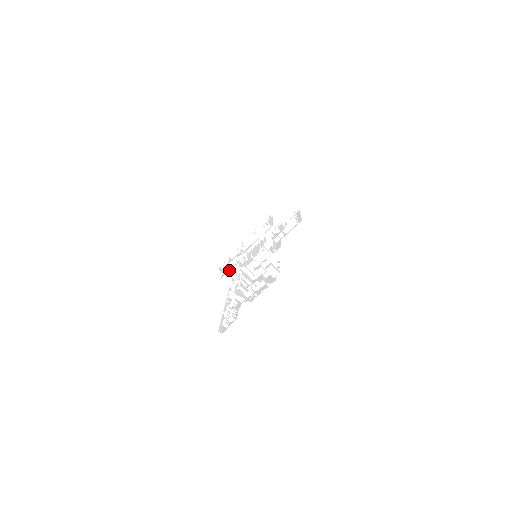
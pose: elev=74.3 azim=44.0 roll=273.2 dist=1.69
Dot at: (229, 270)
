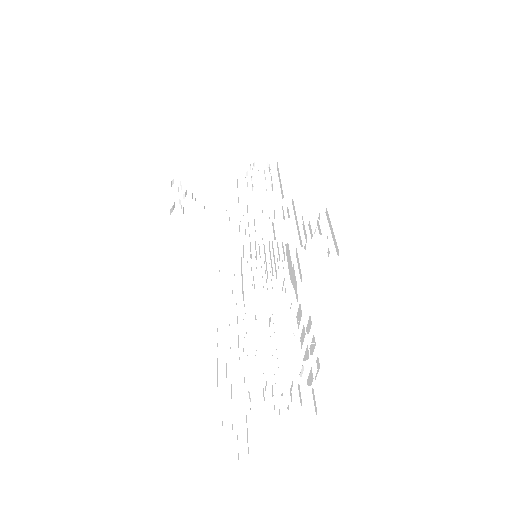
Dot at: (193, 218)
